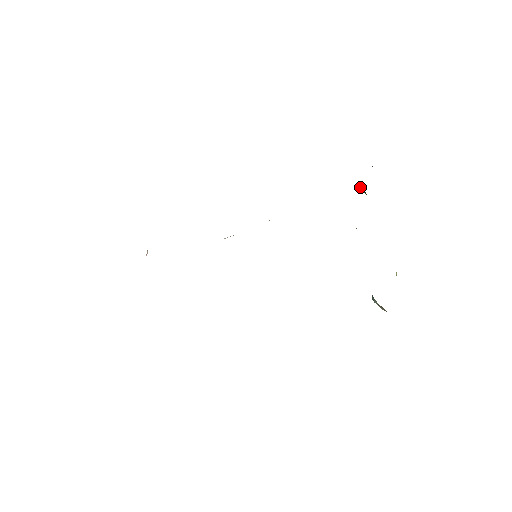
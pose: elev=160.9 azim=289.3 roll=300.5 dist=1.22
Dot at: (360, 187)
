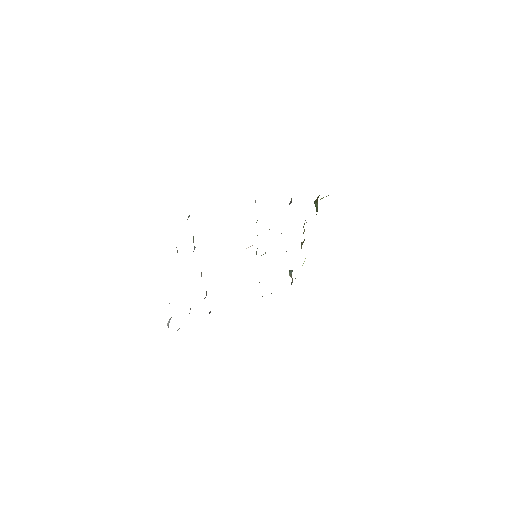
Dot at: (316, 203)
